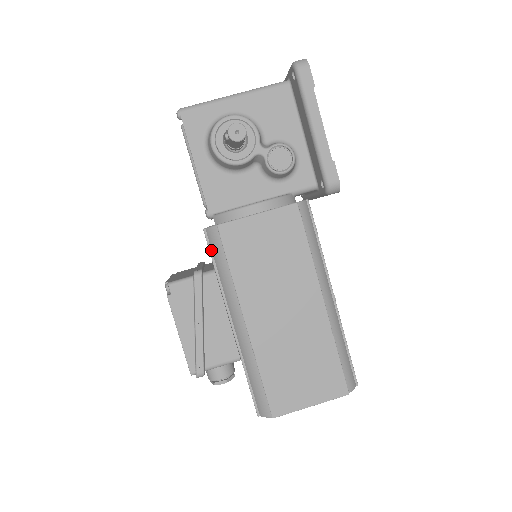
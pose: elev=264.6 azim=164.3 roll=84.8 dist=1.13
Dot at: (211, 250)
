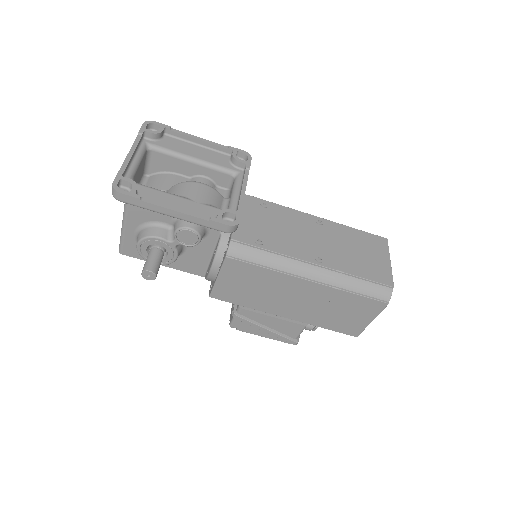
Dot at: occluded
